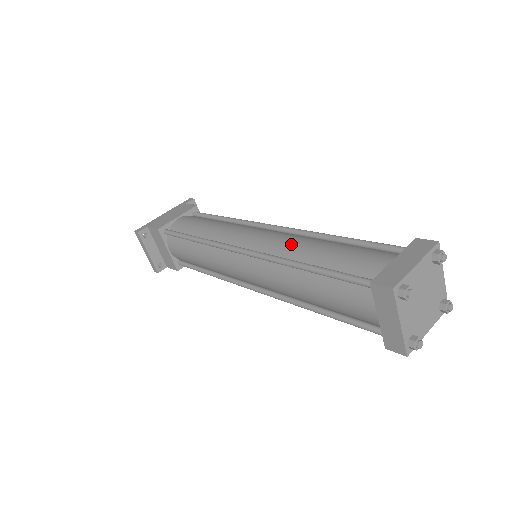
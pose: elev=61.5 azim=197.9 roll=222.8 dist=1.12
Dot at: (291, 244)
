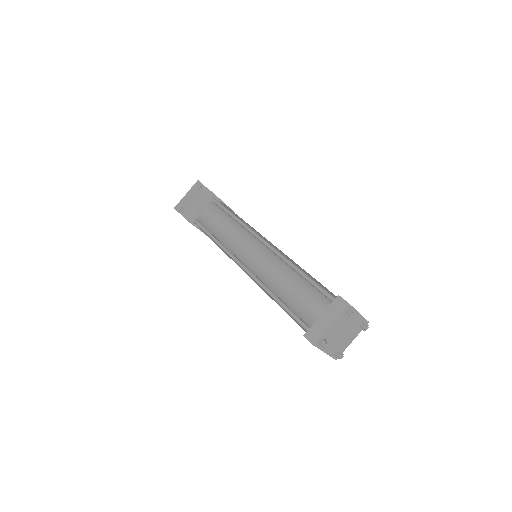
Dot at: occluded
